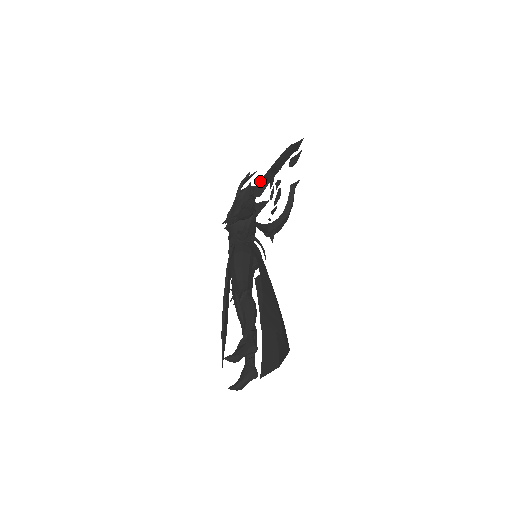
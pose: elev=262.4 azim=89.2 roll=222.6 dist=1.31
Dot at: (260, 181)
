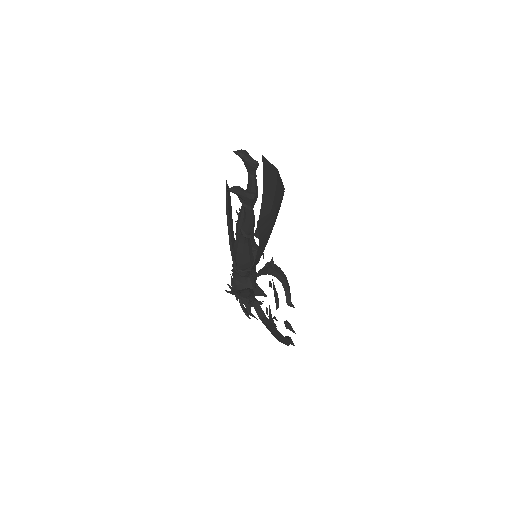
Dot at: (261, 269)
